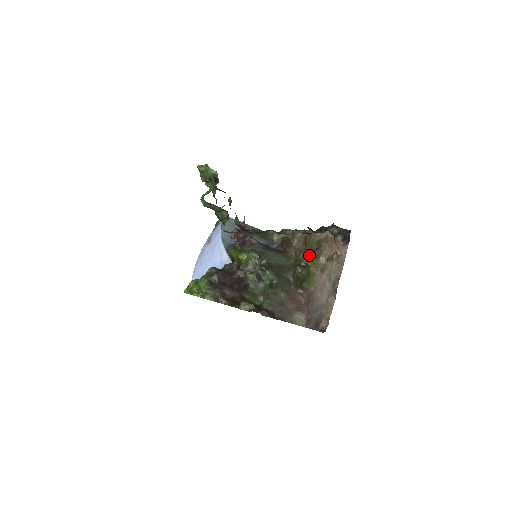
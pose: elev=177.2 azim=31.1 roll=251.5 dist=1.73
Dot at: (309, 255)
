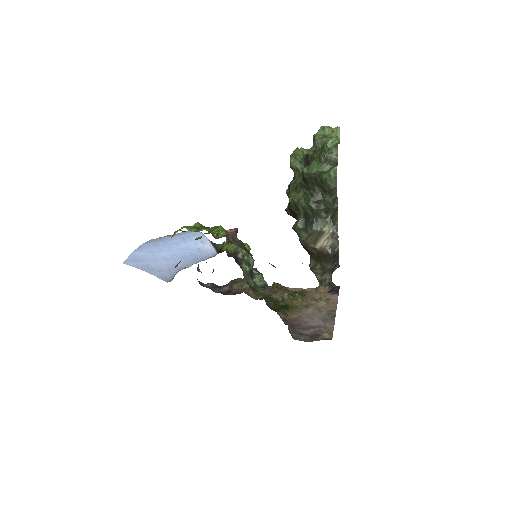
Dot at: (281, 298)
